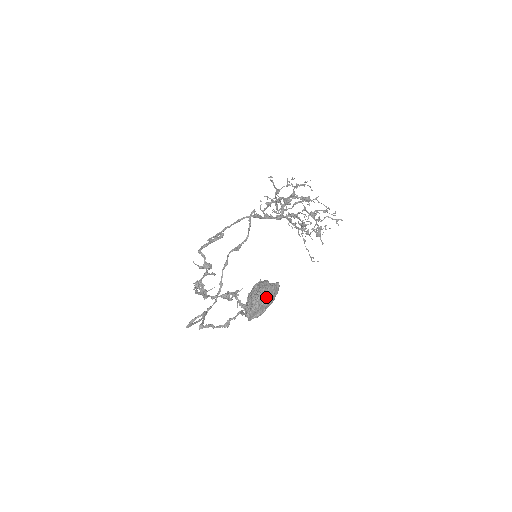
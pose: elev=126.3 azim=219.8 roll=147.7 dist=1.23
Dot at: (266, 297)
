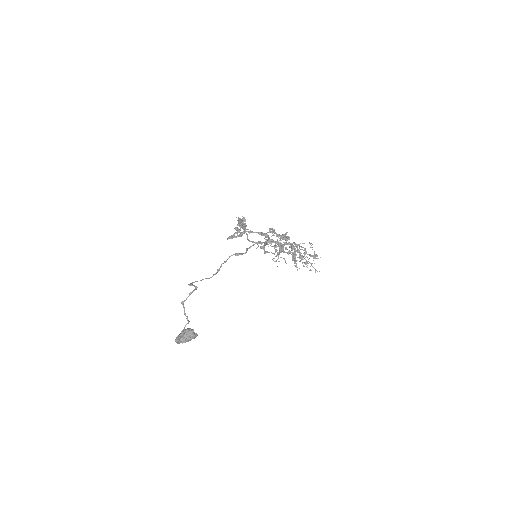
Dot at: (182, 343)
